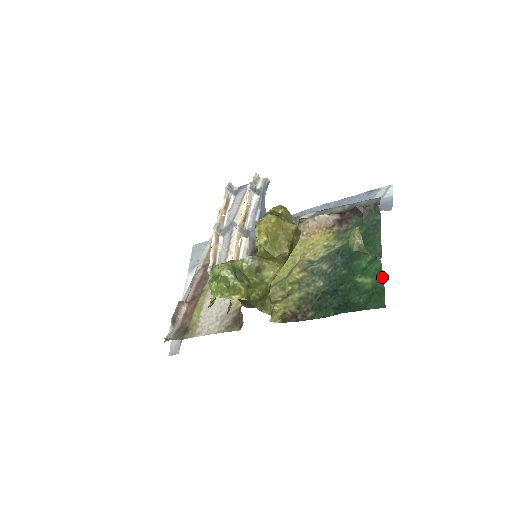
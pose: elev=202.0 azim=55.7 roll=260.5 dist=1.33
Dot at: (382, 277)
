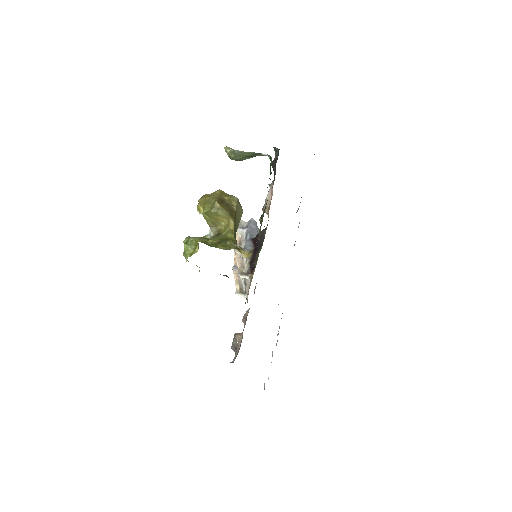
Dot at: occluded
